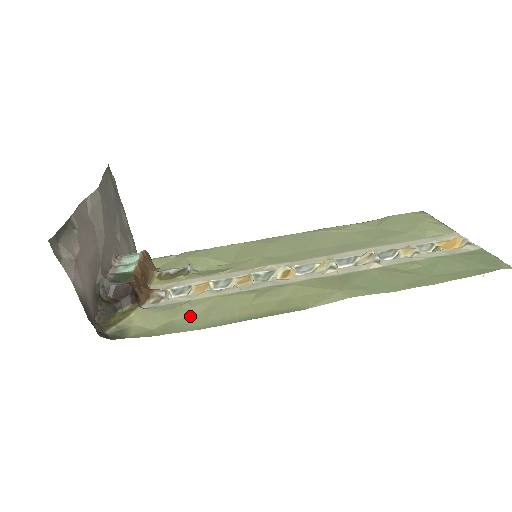
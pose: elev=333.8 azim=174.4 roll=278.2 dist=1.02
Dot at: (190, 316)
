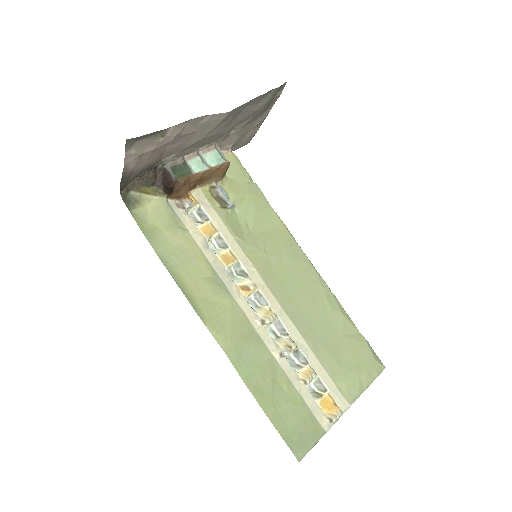
Dot at: (171, 241)
